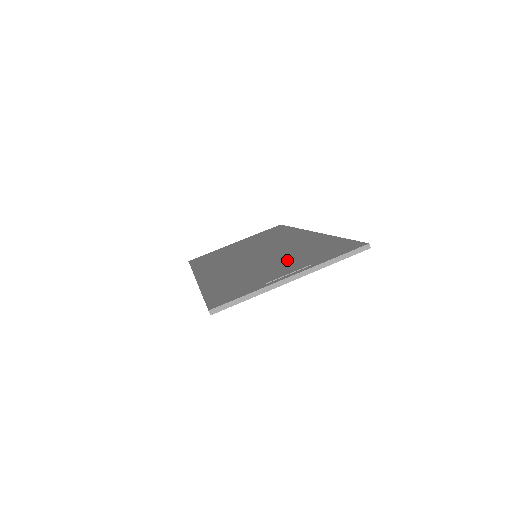
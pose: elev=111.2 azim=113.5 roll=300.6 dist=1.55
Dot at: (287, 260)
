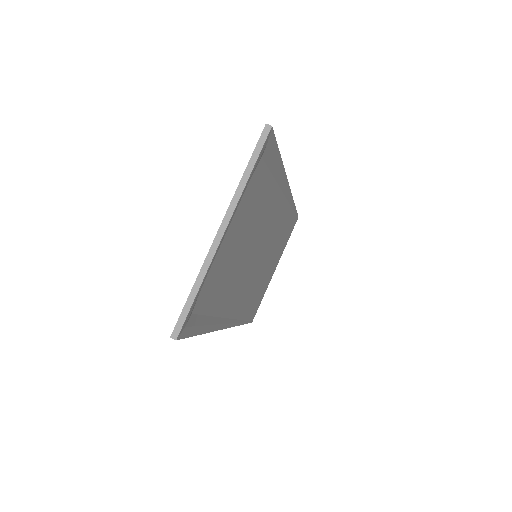
Dot at: occluded
